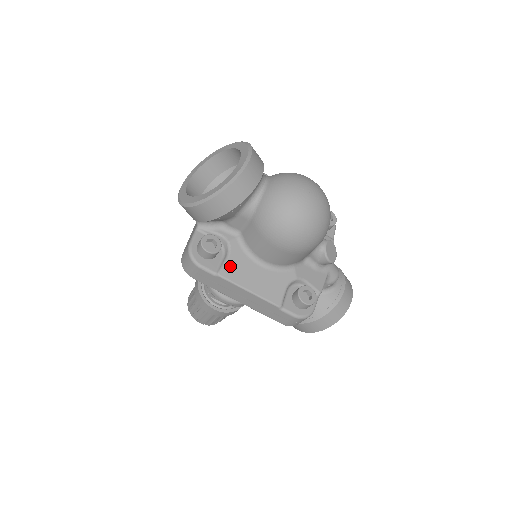
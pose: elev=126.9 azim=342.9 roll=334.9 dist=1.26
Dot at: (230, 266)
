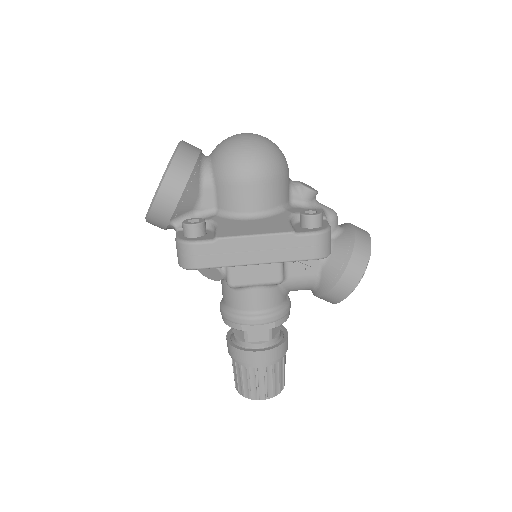
Dot at: (223, 230)
